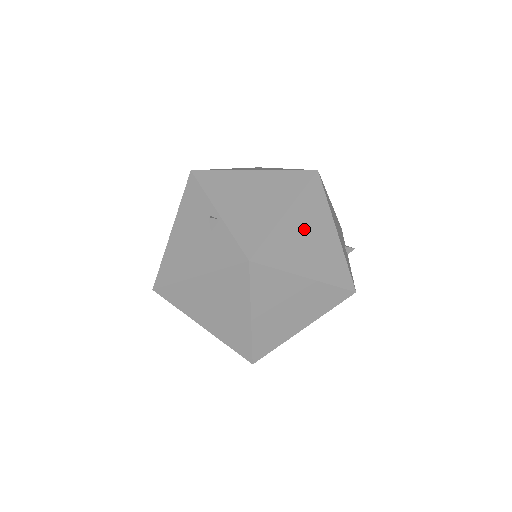
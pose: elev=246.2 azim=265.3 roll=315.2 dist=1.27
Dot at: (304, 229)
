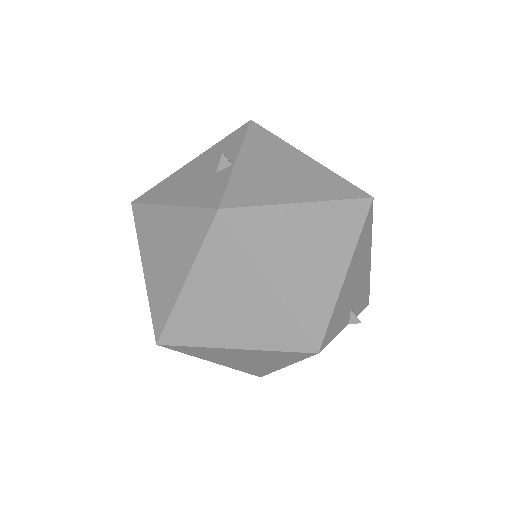
Dot at: (309, 236)
